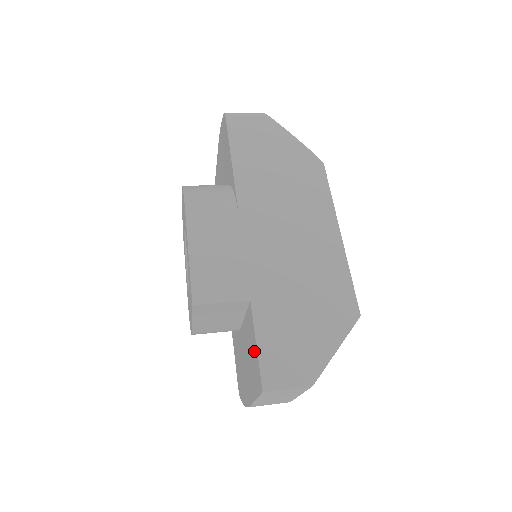
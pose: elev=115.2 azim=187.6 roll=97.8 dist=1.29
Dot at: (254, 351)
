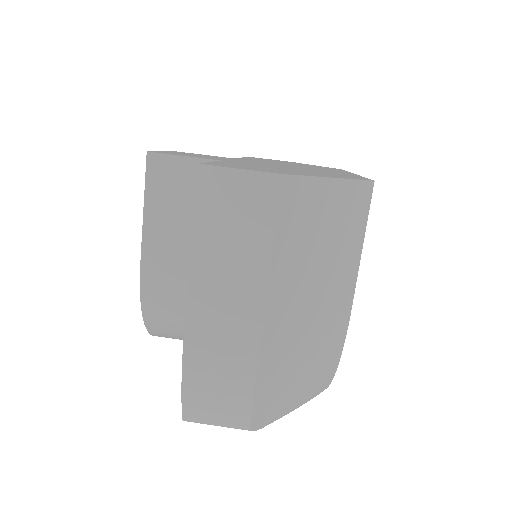
Dot at: occluded
